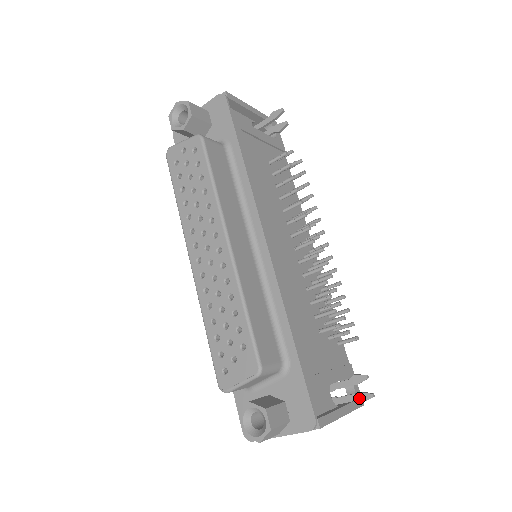
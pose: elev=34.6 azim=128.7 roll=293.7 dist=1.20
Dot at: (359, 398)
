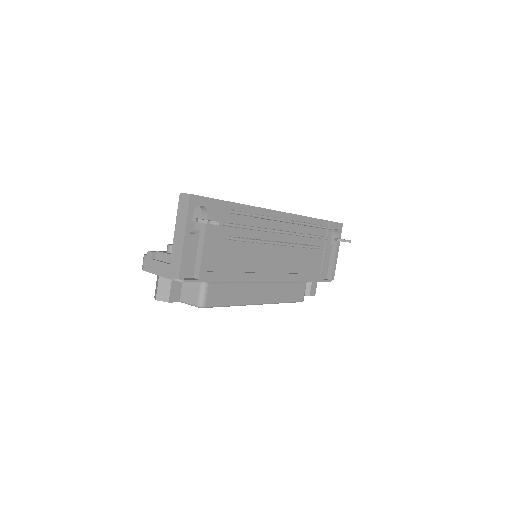
Dot at: occluded
